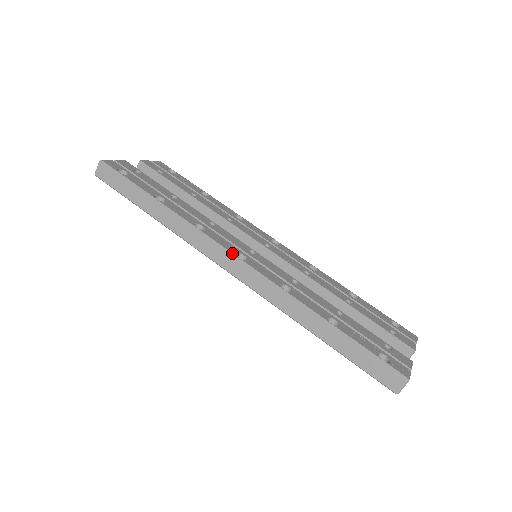
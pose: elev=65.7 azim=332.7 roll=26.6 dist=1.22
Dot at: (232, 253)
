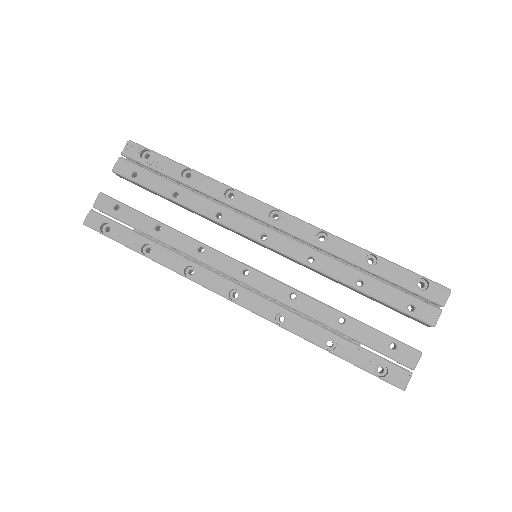
Dot at: (224, 297)
